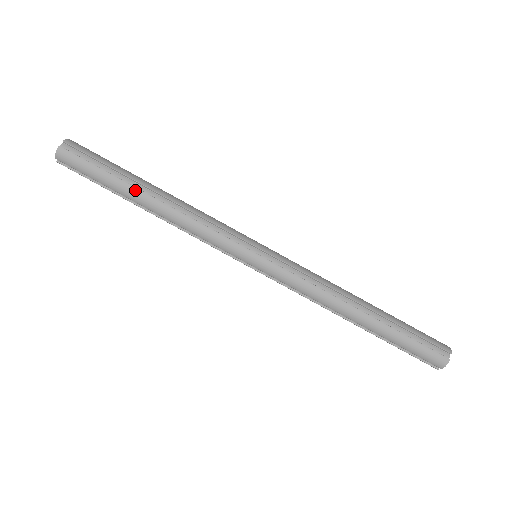
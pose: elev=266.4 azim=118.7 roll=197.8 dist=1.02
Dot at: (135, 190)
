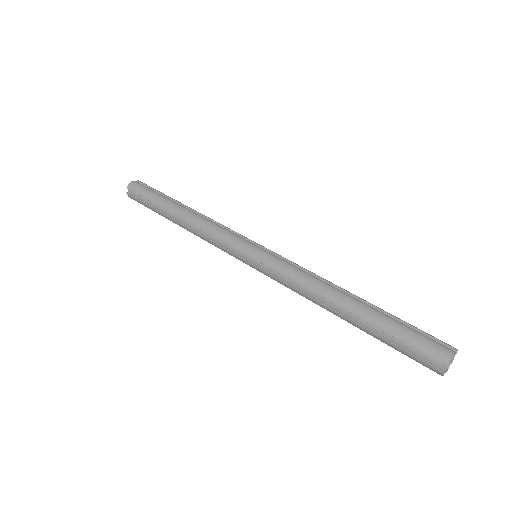
Dot at: (173, 204)
